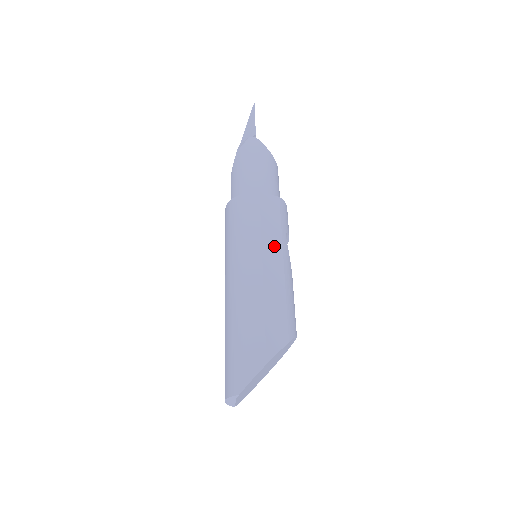
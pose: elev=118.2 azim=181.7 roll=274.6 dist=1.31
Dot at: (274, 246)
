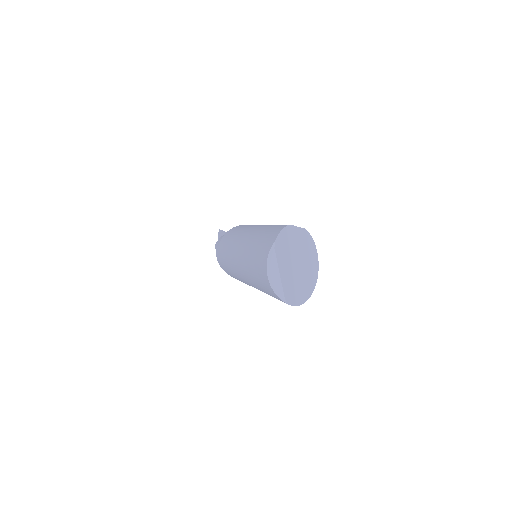
Dot at: occluded
